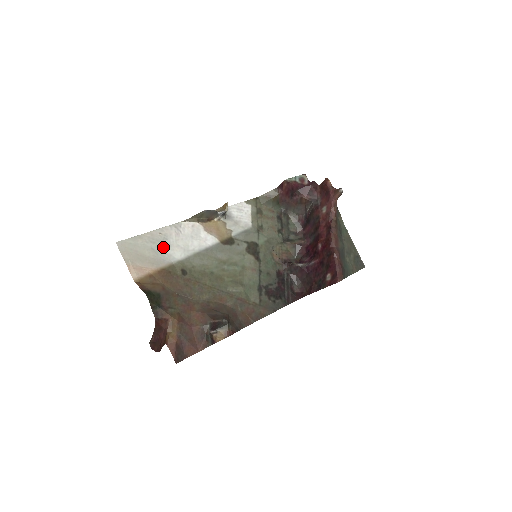
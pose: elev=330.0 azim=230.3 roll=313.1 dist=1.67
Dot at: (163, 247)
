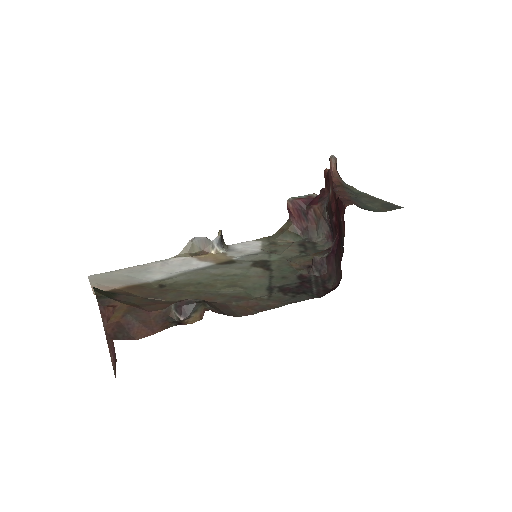
Dot at: (142, 274)
